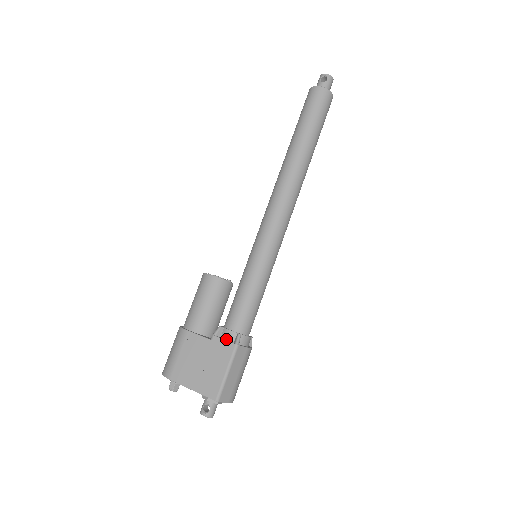
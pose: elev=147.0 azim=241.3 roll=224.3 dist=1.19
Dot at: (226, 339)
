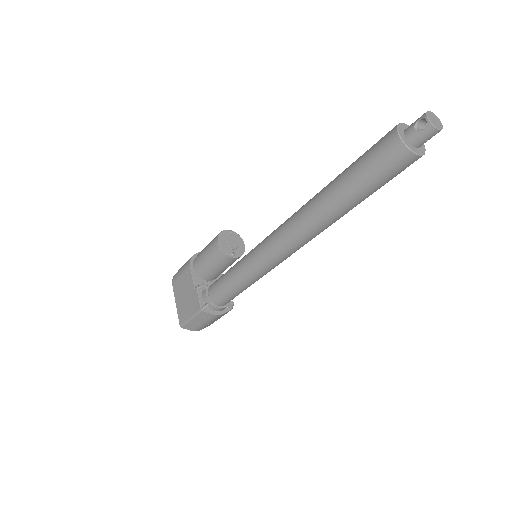
Dot at: (202, 297)
